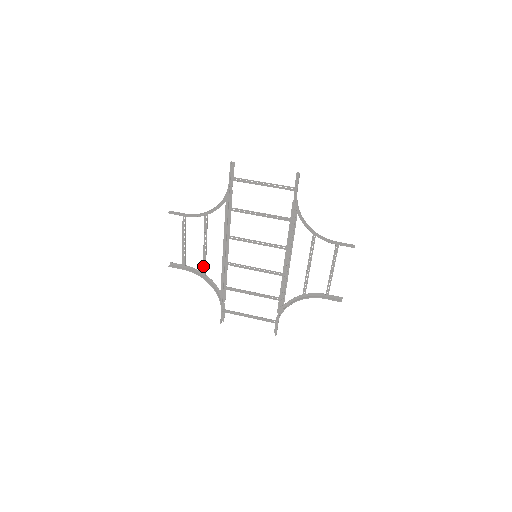
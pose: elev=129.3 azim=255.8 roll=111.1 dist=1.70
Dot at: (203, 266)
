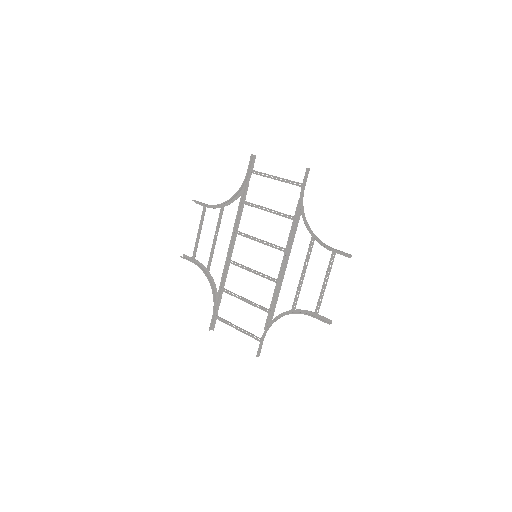
Dot at: (209, 262)
